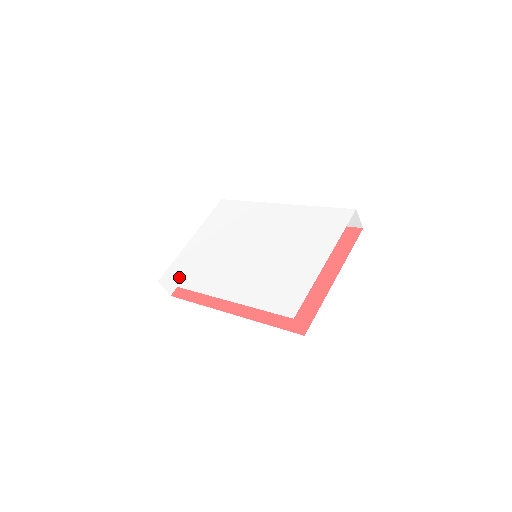
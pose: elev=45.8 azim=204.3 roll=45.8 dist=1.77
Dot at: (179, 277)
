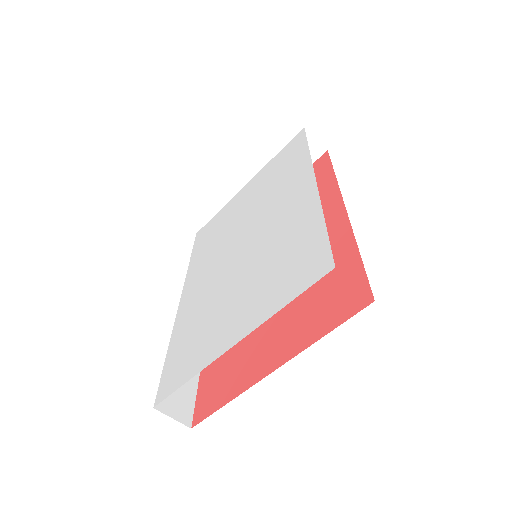
Dot at: (201, 241)
